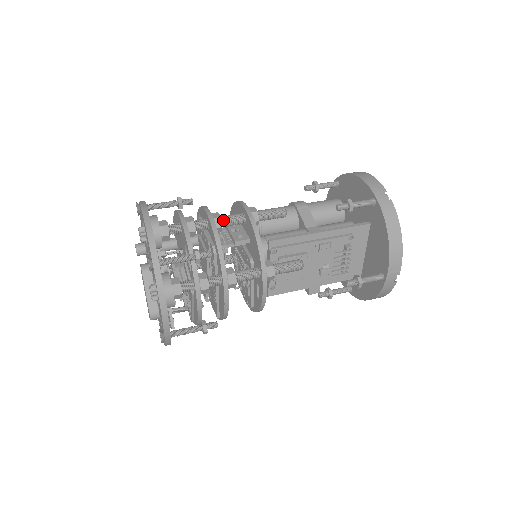
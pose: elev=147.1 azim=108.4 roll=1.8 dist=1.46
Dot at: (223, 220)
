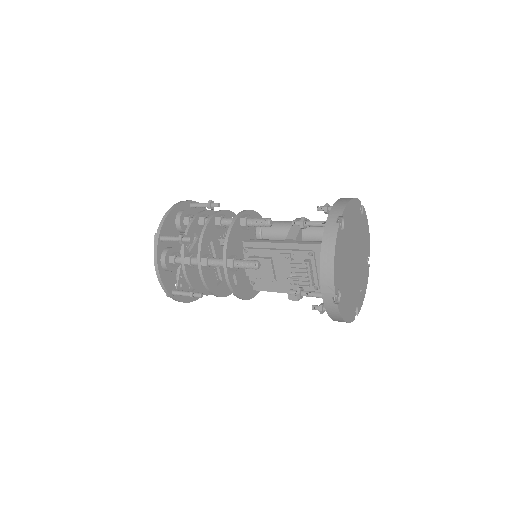
Dot at: (223, 220)
